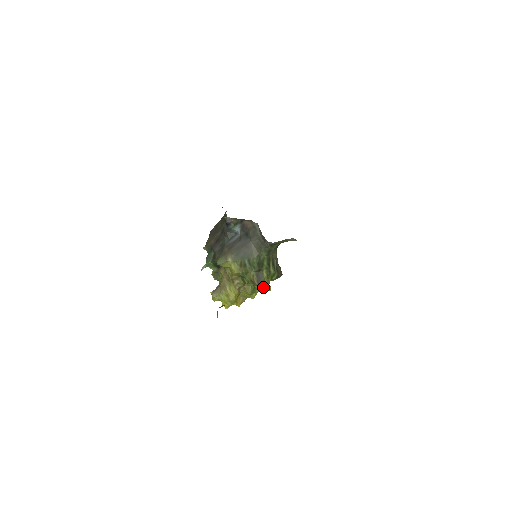
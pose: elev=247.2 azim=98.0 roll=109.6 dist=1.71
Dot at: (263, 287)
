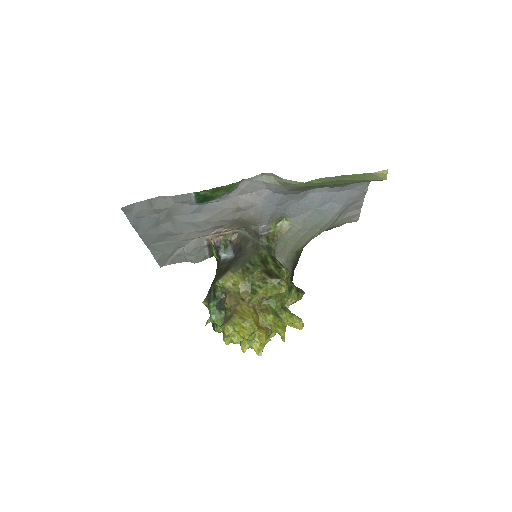
Dot at: (278, 281)
